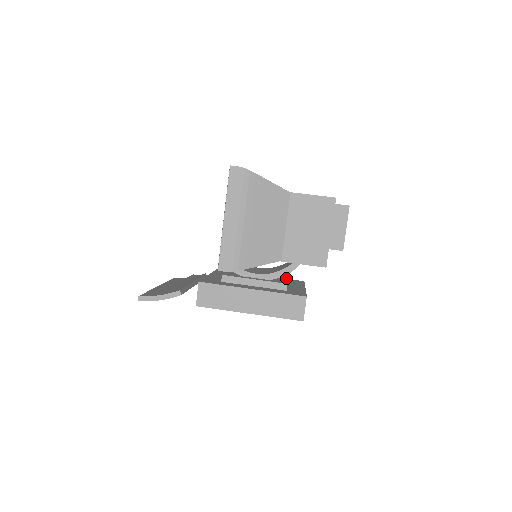
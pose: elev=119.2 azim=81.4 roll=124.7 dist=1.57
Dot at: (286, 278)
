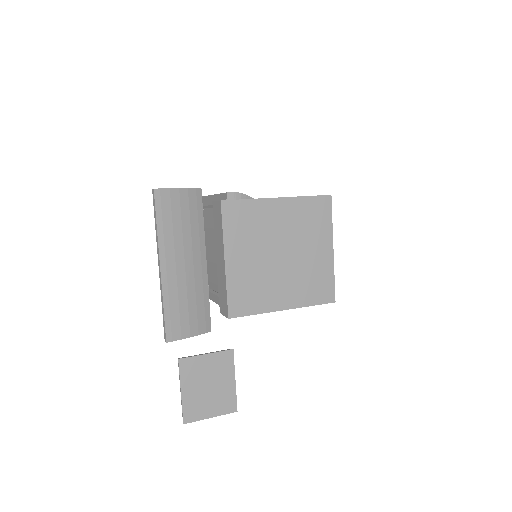
Dot at: occluded
